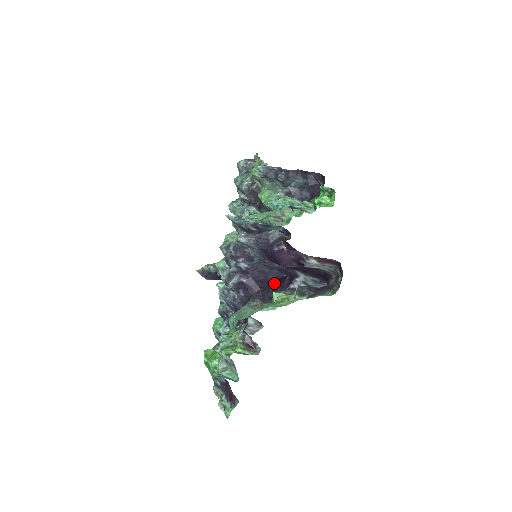
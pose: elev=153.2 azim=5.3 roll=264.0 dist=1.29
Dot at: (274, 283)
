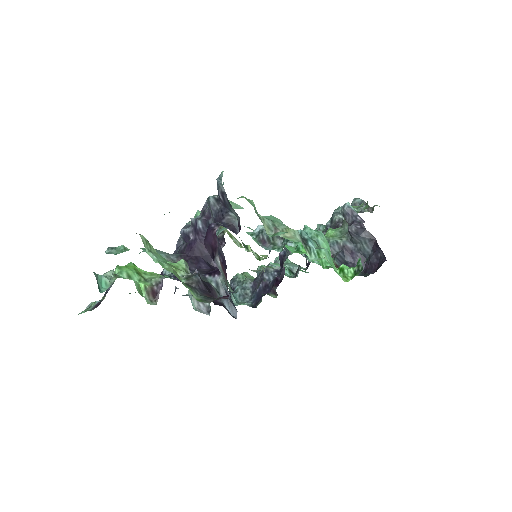
Dot at: (210, 266)
